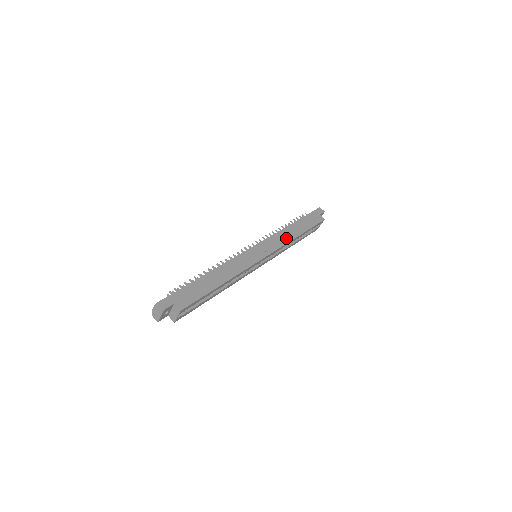
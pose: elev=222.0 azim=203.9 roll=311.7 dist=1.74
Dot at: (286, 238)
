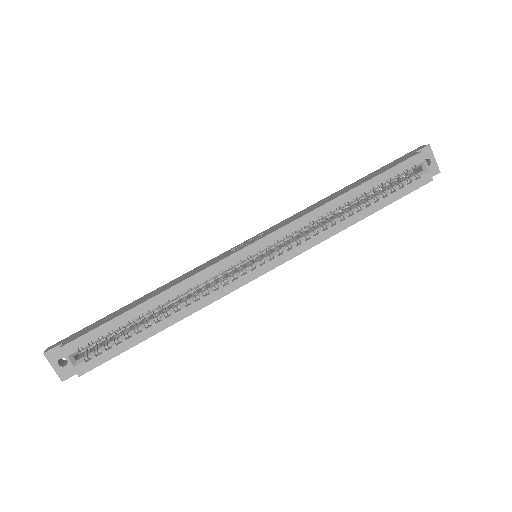
Dot at: (312, 209)
